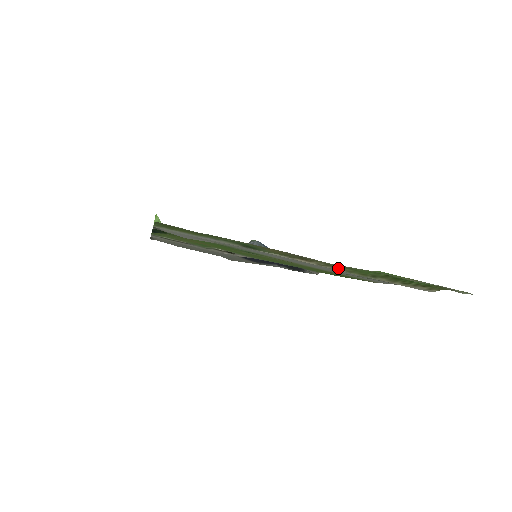
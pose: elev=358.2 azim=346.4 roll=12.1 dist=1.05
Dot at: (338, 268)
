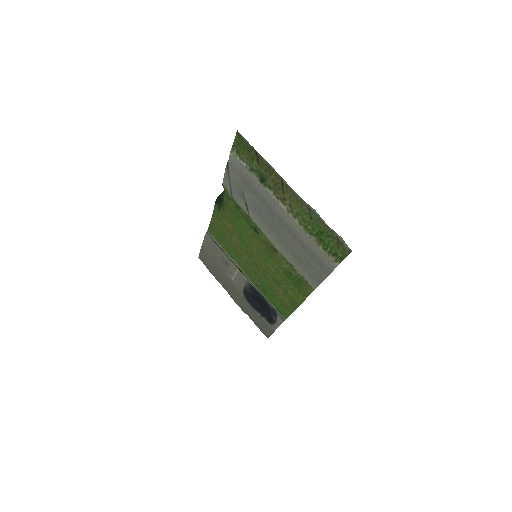
Dot at: (296, 216)
